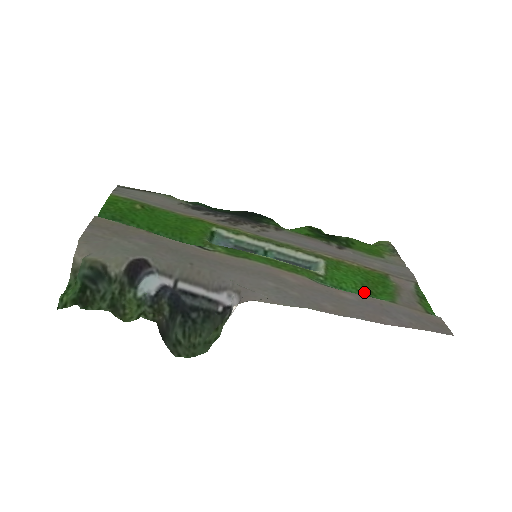
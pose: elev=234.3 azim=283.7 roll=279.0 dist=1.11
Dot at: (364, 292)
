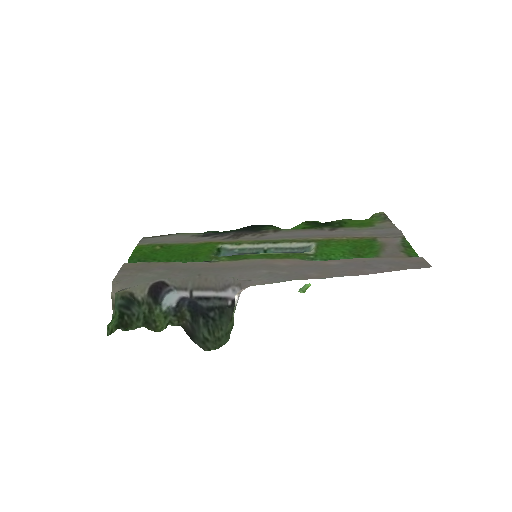
Dot at: (351, 257)
